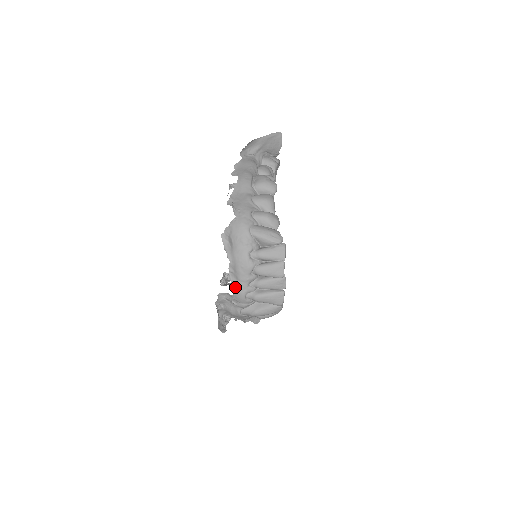
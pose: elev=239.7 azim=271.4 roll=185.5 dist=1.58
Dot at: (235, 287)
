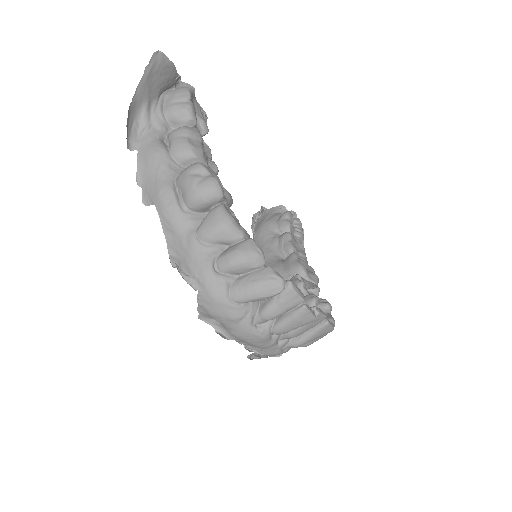
Dot at: (263, 354)
